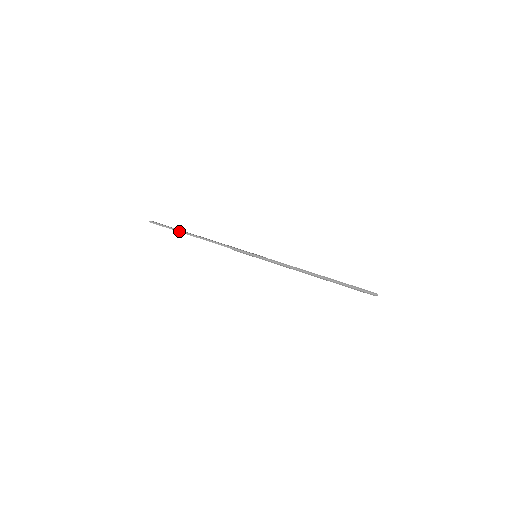
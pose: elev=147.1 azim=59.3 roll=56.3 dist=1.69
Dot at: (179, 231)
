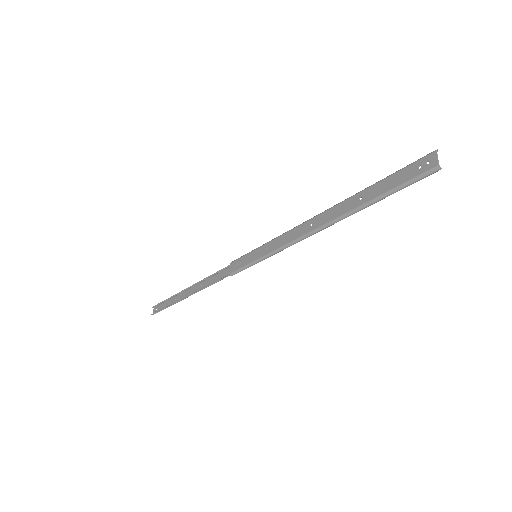
Dot at: (179, 293)
